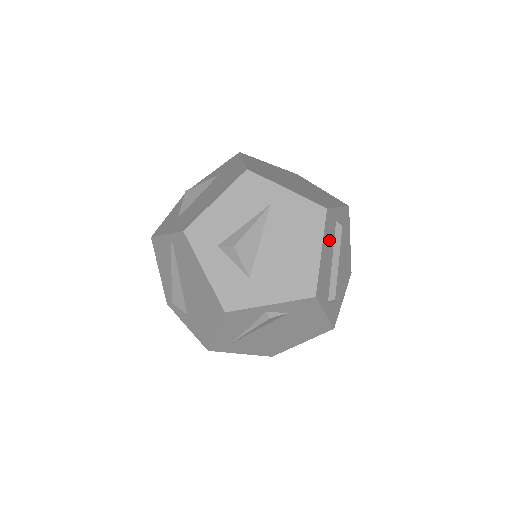
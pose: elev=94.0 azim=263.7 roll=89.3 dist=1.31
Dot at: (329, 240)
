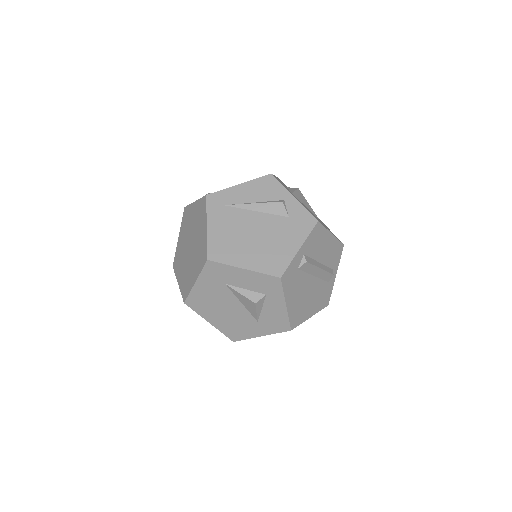
Dot at: (330, 253)
